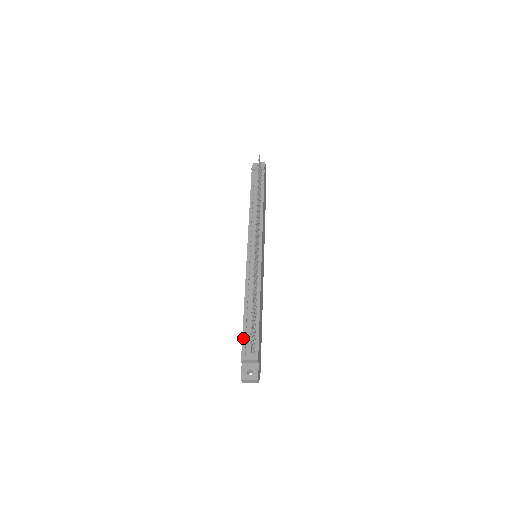
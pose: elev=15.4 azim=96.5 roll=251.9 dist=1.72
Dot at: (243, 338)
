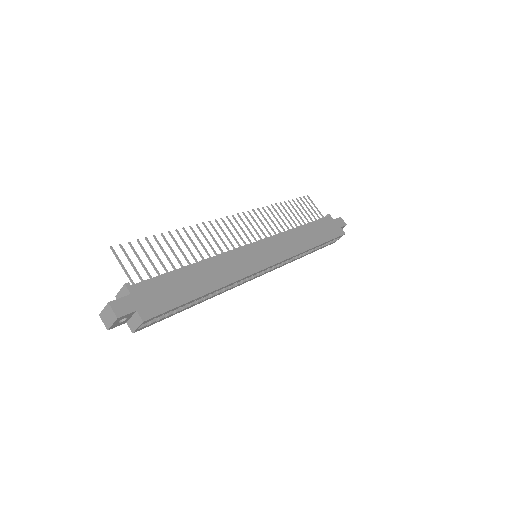
Dot at: occluded
